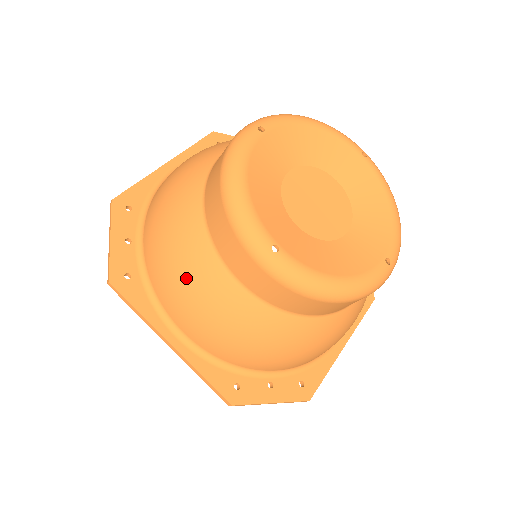
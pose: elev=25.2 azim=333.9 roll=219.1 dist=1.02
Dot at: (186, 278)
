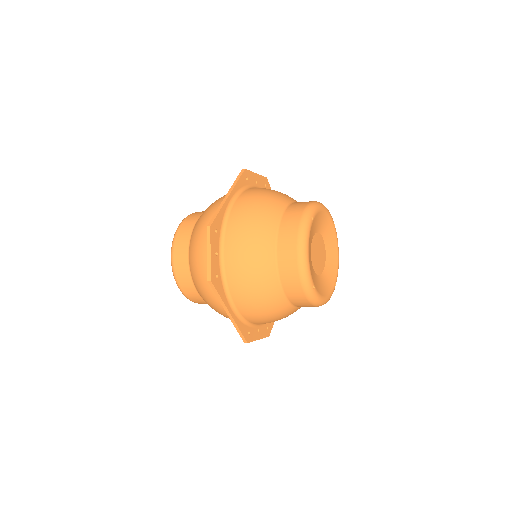
Dot at: (257, 287)
